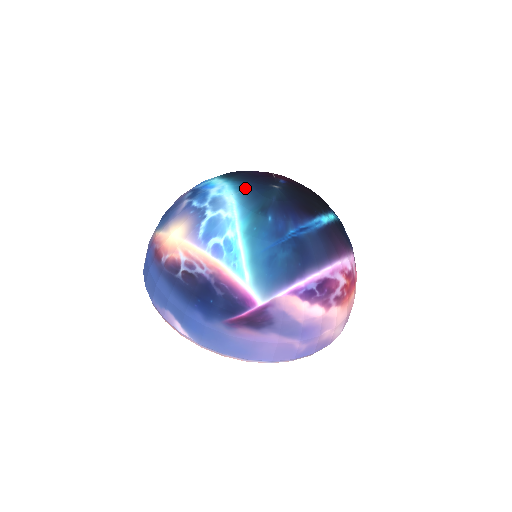
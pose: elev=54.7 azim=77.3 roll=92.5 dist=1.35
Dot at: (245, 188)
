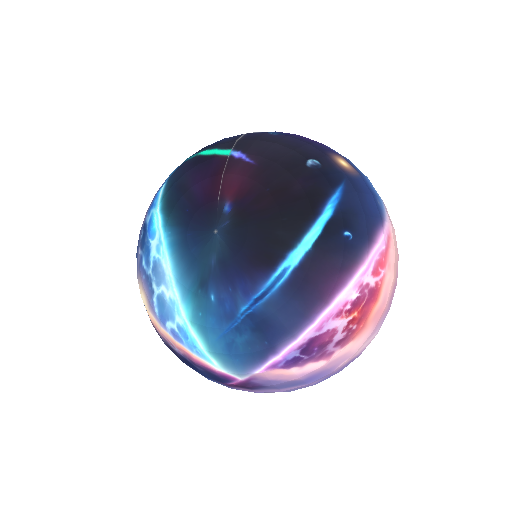
Dot at: (180, 246)
